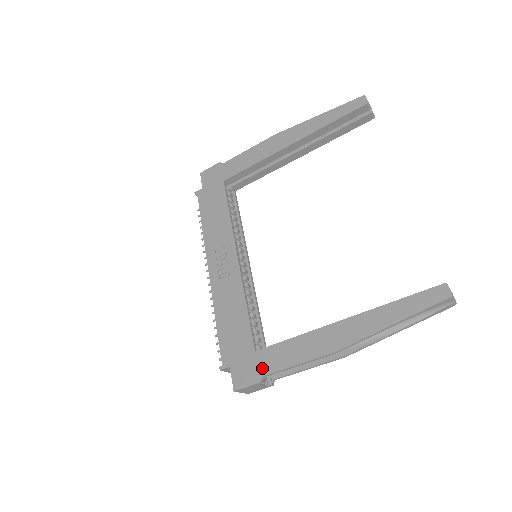
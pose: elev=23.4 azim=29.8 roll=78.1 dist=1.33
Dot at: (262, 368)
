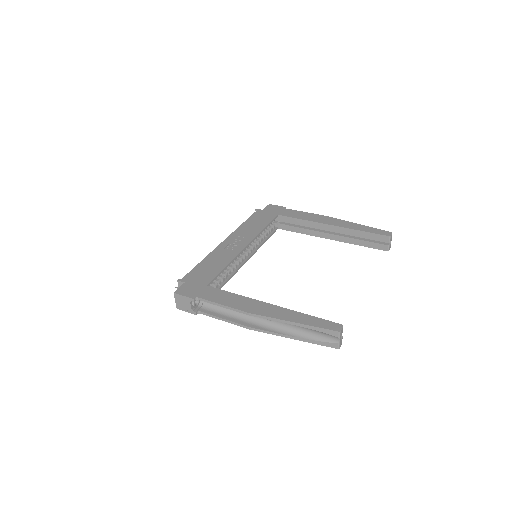
Dot at: (202, 294)
